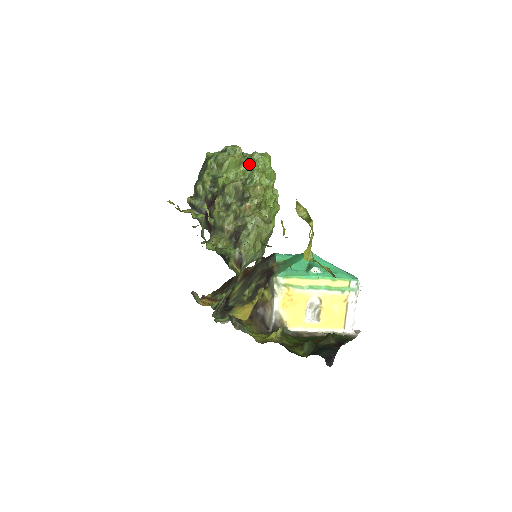
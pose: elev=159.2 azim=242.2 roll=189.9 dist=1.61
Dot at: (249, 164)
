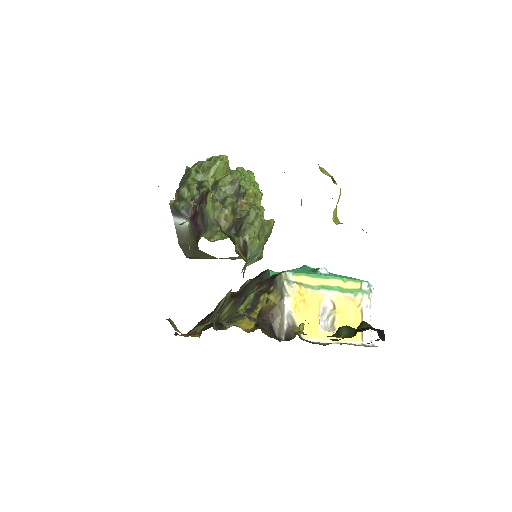
Dot at: (236, 173)
